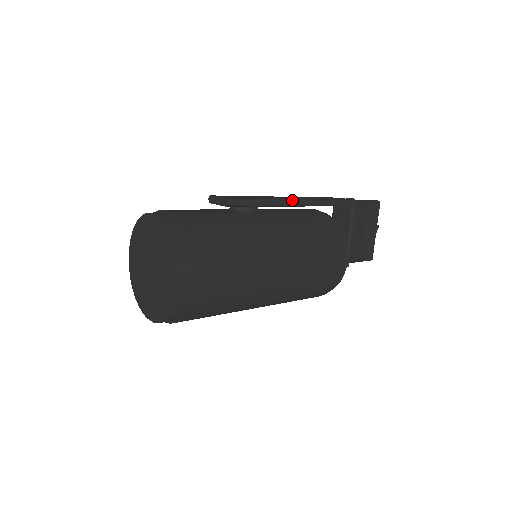
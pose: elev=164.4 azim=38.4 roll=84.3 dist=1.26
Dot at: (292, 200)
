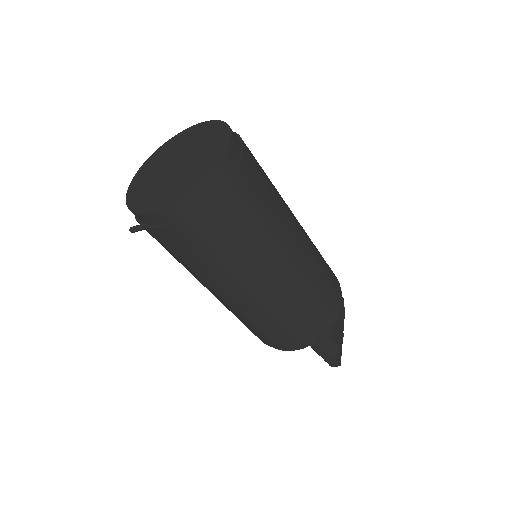
Dot at: occluded
